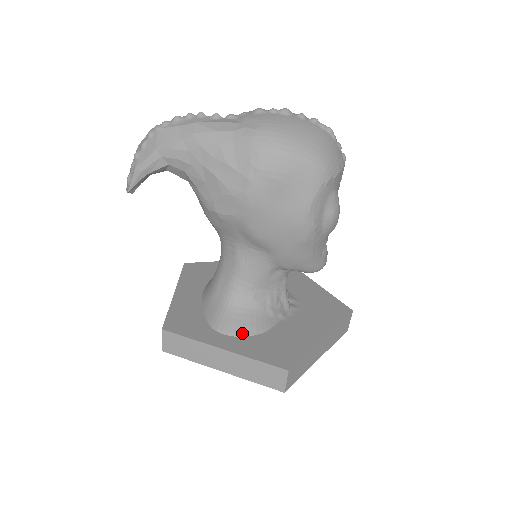
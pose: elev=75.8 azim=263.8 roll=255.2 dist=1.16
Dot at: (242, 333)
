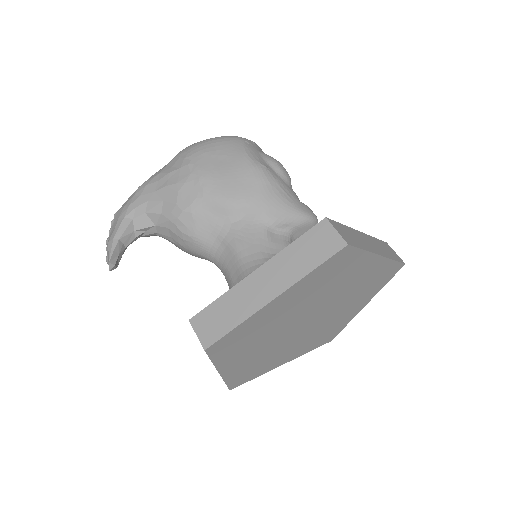
Dot at: occluded
